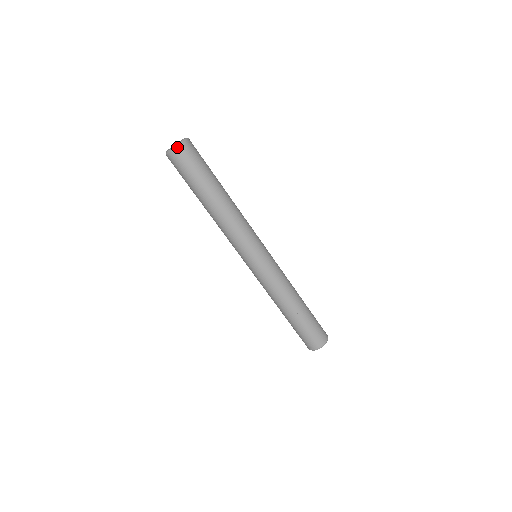
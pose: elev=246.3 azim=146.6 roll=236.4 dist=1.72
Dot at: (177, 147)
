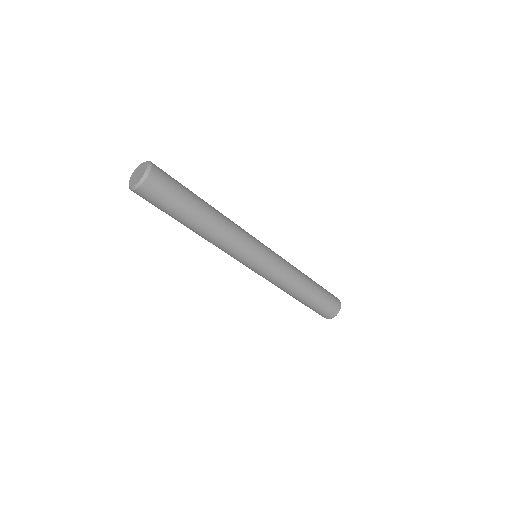
Dot at: (131, 190)
